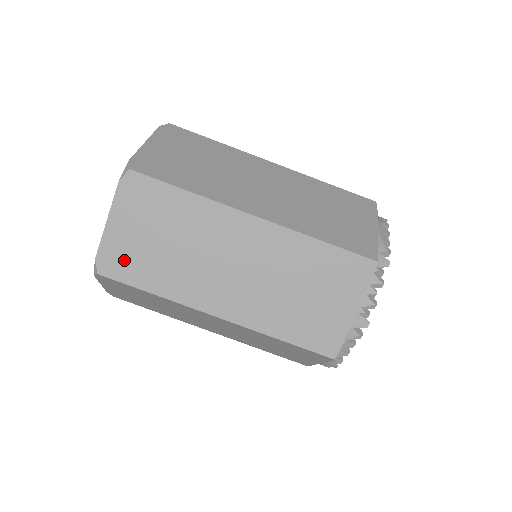
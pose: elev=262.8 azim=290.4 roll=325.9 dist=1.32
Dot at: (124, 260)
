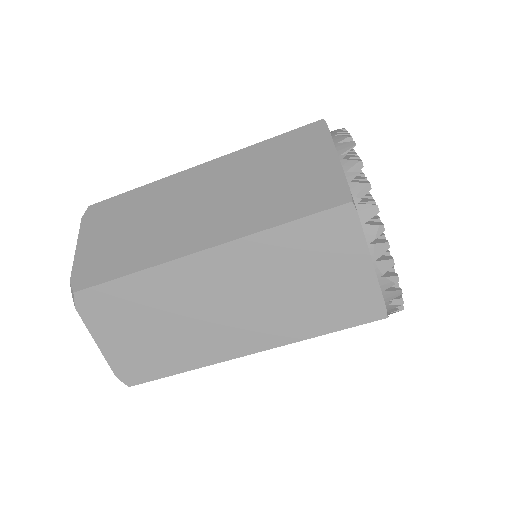
Dot at: occluded
